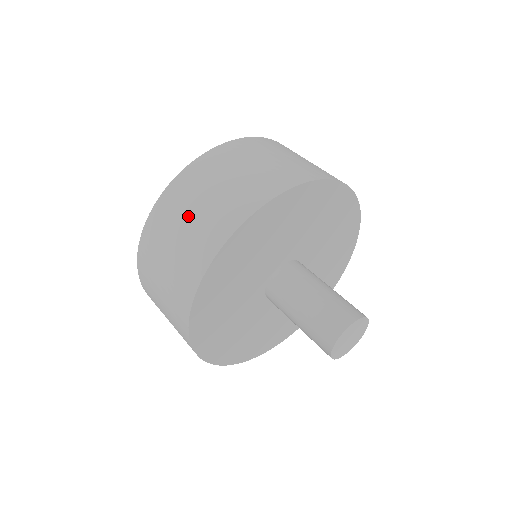
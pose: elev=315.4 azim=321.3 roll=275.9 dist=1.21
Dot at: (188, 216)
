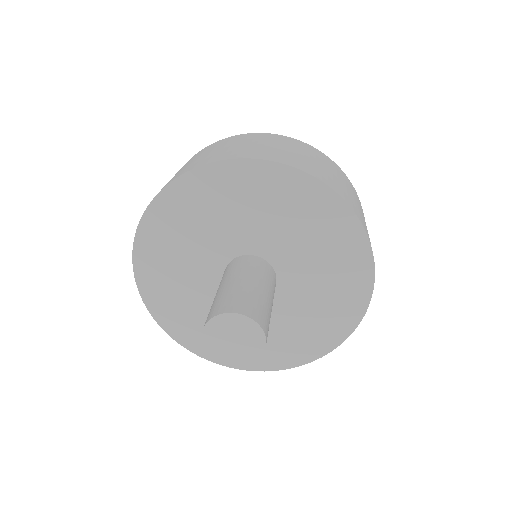
Dot at: (283, 147)
